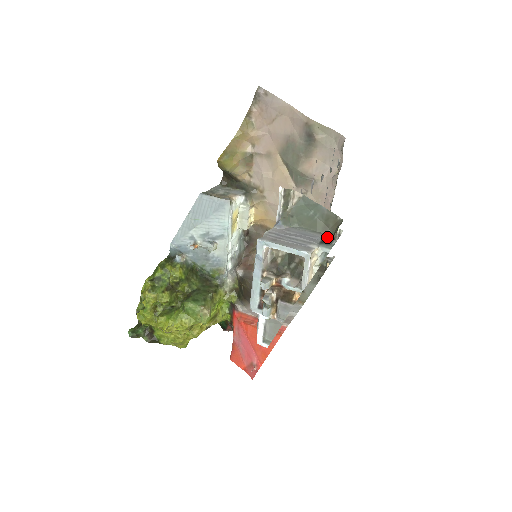
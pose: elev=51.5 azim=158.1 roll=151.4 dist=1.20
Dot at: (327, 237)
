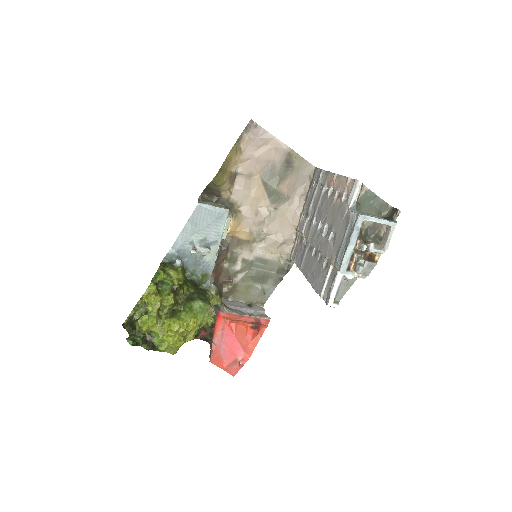
Dot at: (385, 218)
